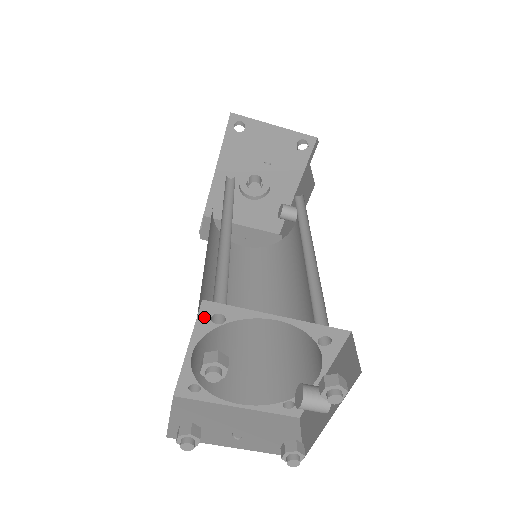
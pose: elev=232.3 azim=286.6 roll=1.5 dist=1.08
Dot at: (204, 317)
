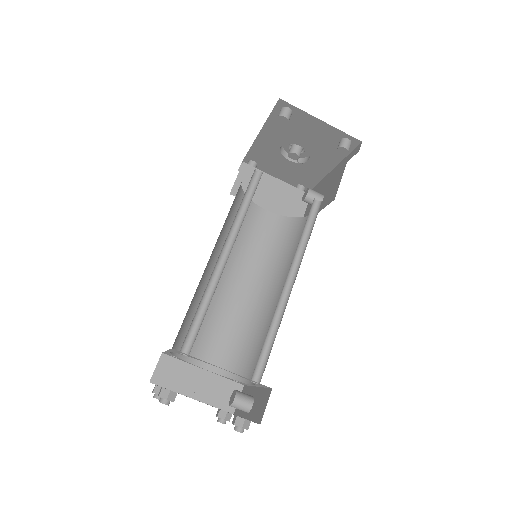
Dot at: (175, 351)
